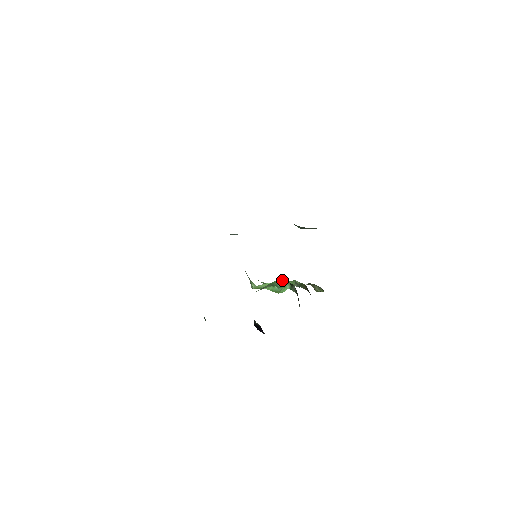
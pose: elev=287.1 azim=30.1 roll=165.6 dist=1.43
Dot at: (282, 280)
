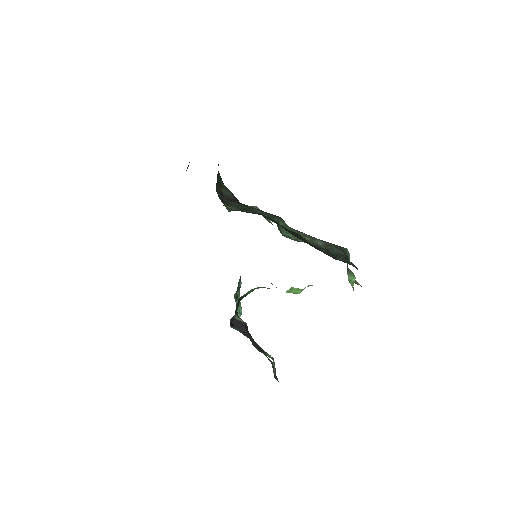
Dot at: occluded
